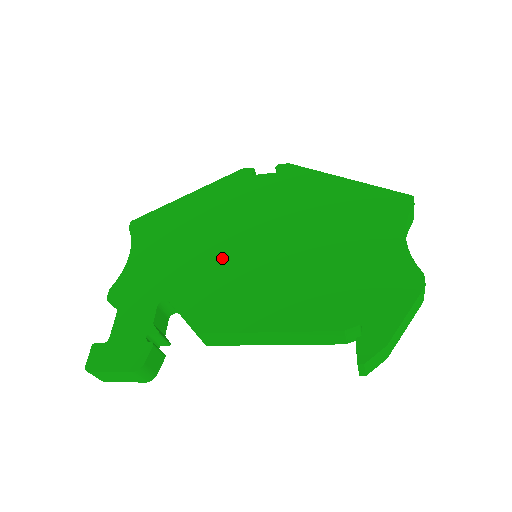
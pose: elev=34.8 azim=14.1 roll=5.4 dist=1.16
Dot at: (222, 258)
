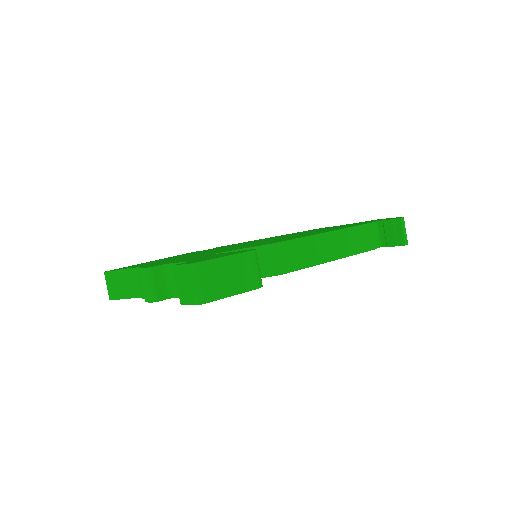
Dot at: occluded
